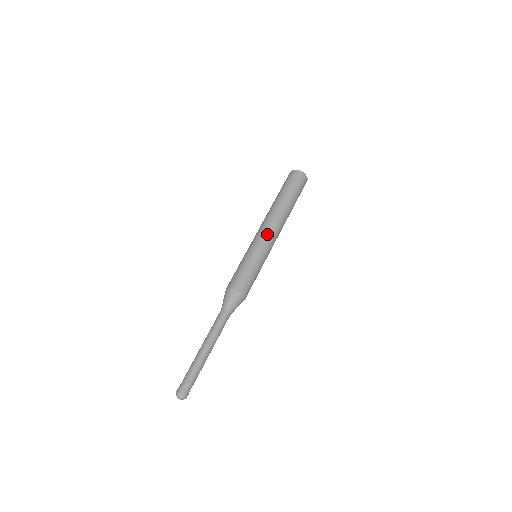
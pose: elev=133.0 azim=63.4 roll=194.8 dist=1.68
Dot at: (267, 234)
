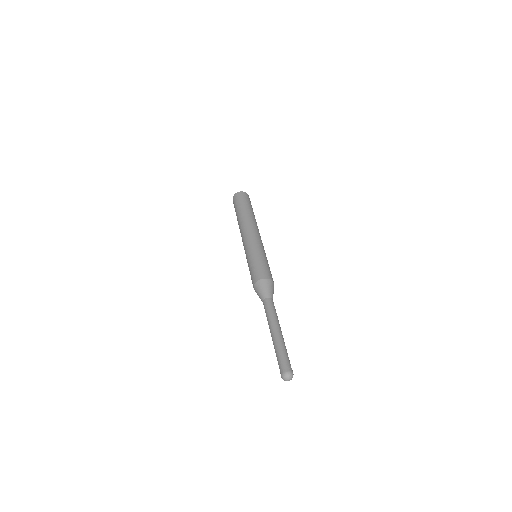
Dot at: (254, 235)
